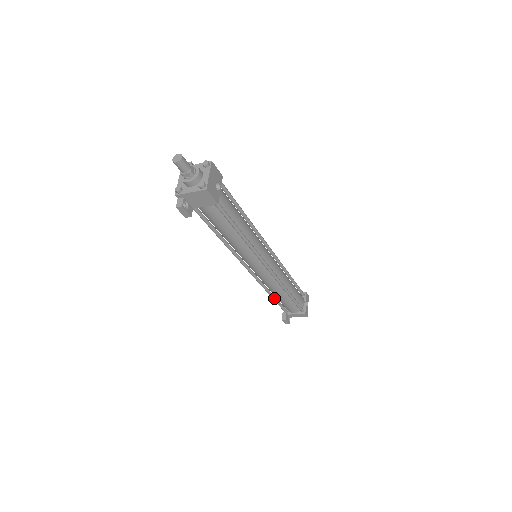
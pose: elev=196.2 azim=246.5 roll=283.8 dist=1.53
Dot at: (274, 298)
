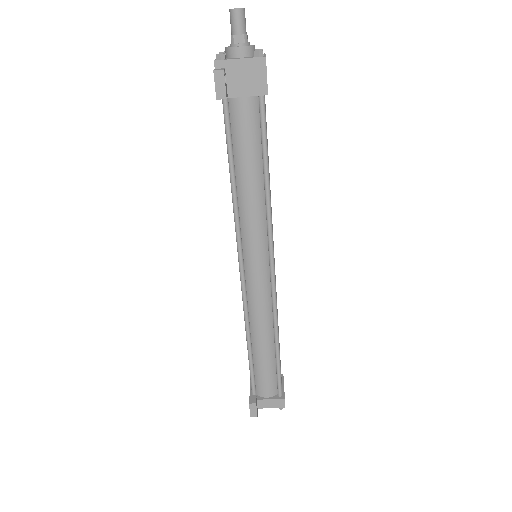
Dot at: (251, 354)
